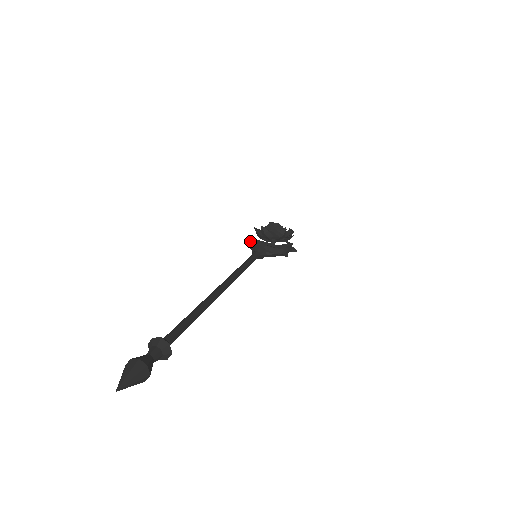
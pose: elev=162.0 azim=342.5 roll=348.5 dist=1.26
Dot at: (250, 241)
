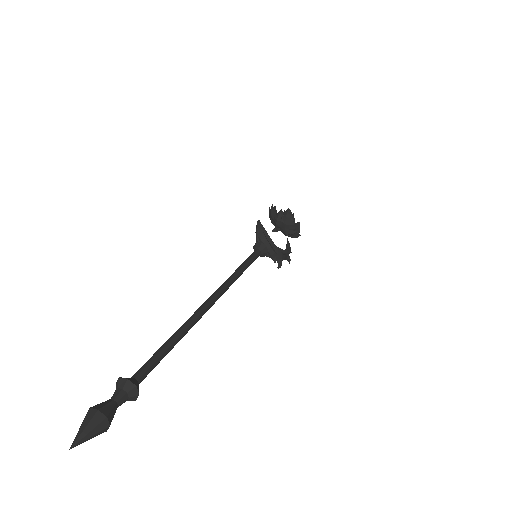
Dot at: (261, 229)
